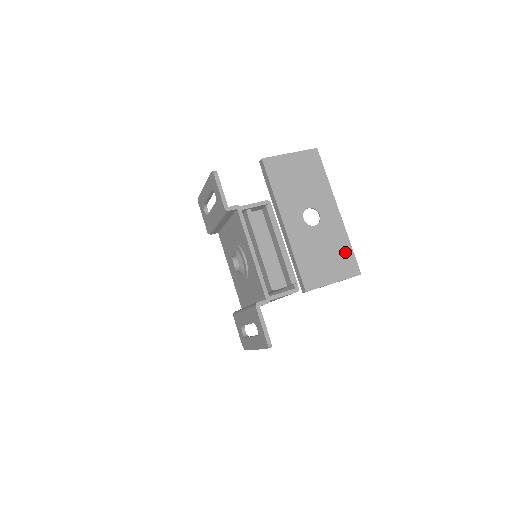
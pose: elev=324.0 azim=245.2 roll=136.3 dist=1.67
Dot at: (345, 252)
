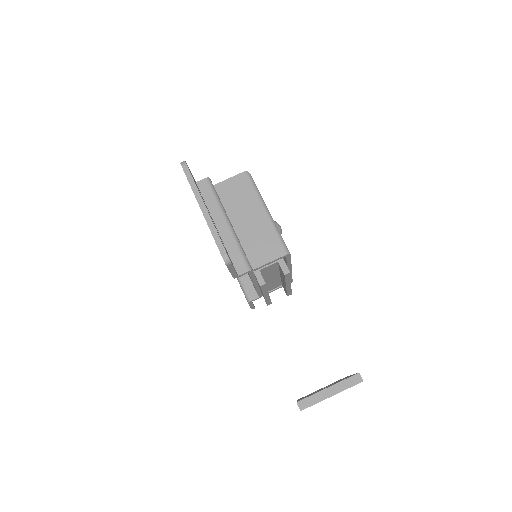
Dot at: occluded
